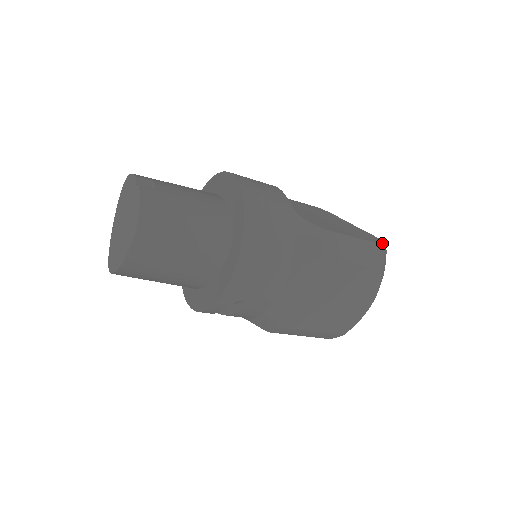
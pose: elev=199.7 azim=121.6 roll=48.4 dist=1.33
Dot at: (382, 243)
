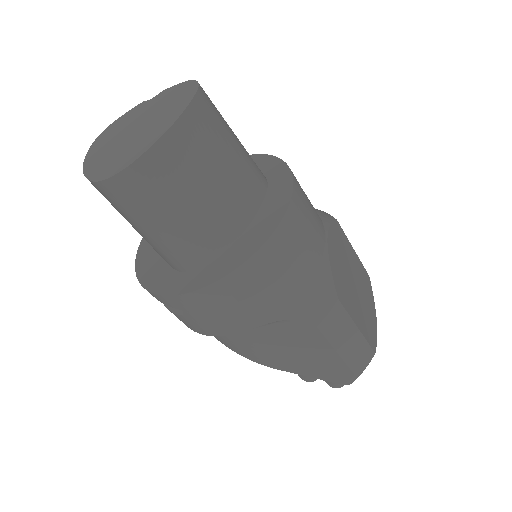
Dot at: occluded
